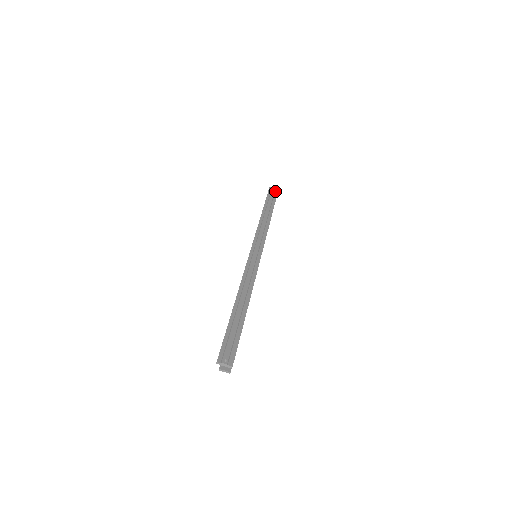
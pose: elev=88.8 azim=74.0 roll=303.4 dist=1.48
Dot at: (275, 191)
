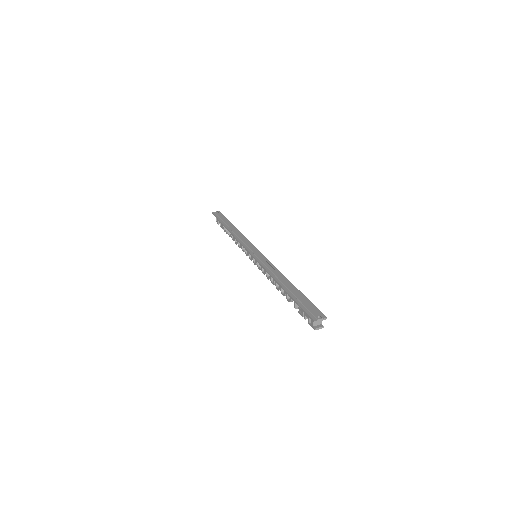
Dot at: (219, 213)
